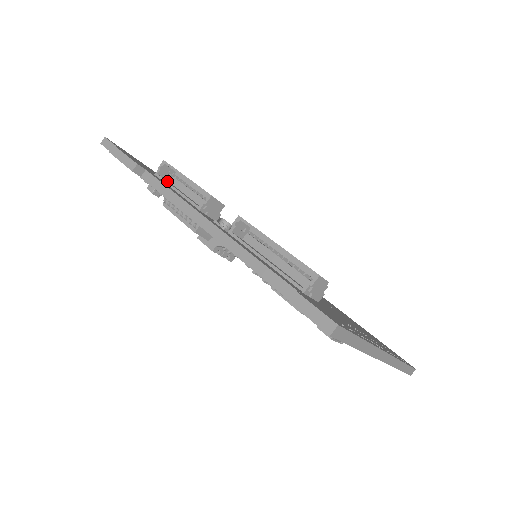
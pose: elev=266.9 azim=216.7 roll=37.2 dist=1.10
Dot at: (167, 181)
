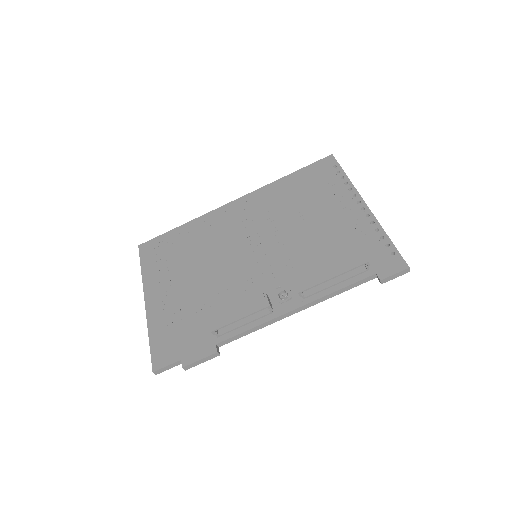
Dot at: (227, 329)
